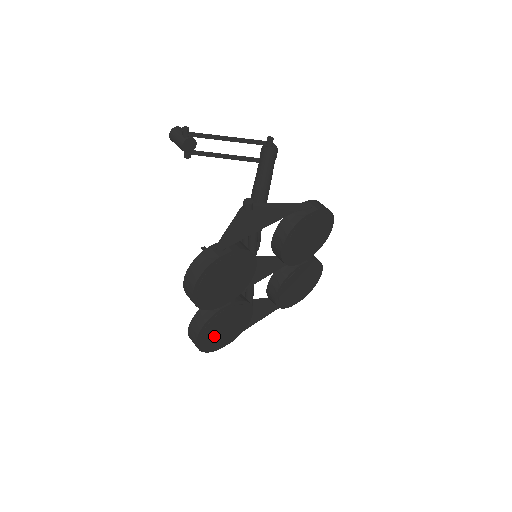
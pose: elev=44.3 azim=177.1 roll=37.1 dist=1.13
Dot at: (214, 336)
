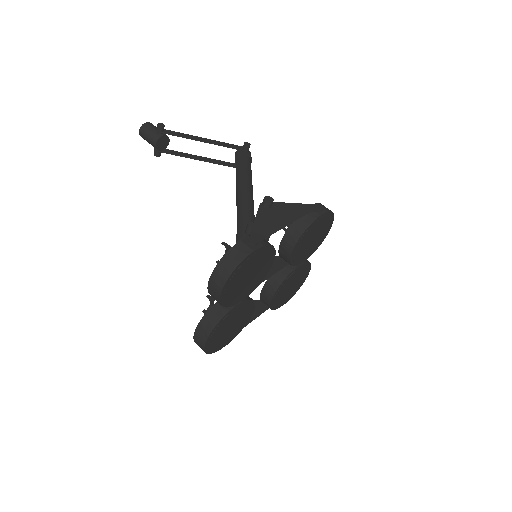
Dot at: (220, 336)
